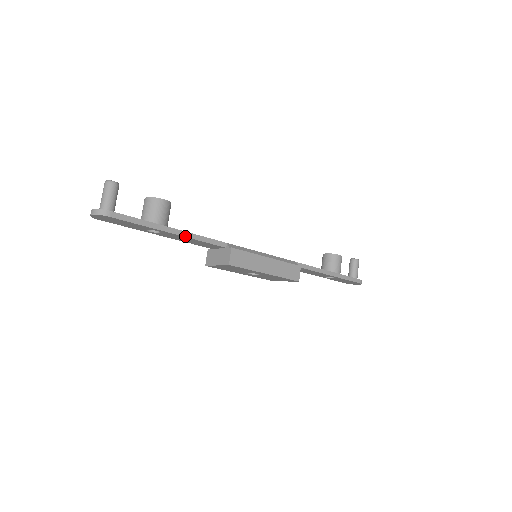
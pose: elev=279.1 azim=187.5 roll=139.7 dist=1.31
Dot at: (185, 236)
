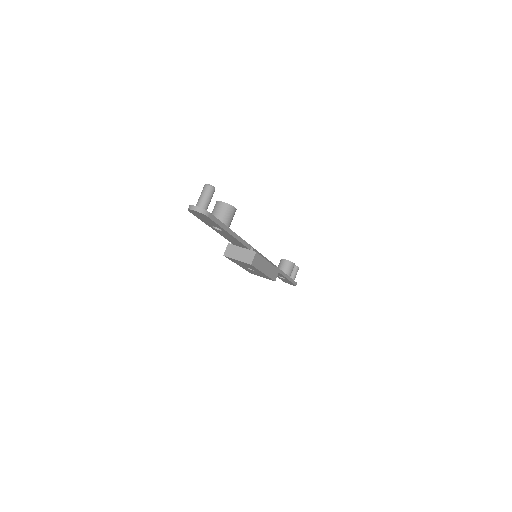
Dot at: (236, 238)
